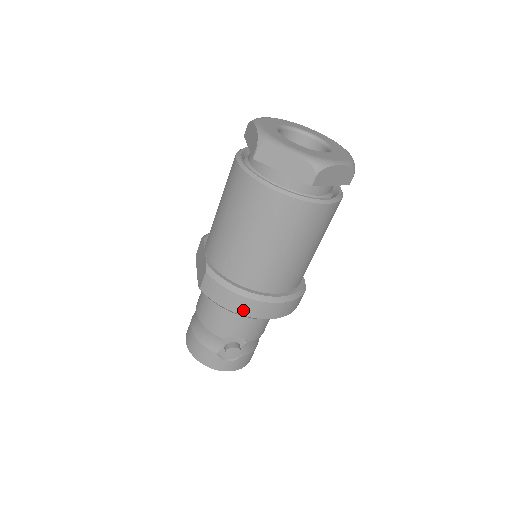
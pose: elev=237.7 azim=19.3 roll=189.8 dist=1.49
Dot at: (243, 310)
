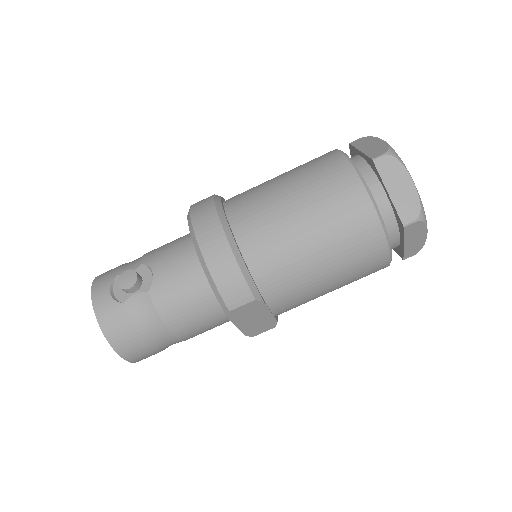
Dot at: (199, 218)
